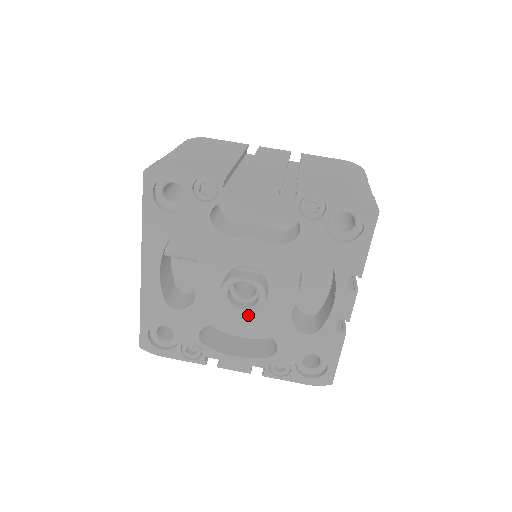
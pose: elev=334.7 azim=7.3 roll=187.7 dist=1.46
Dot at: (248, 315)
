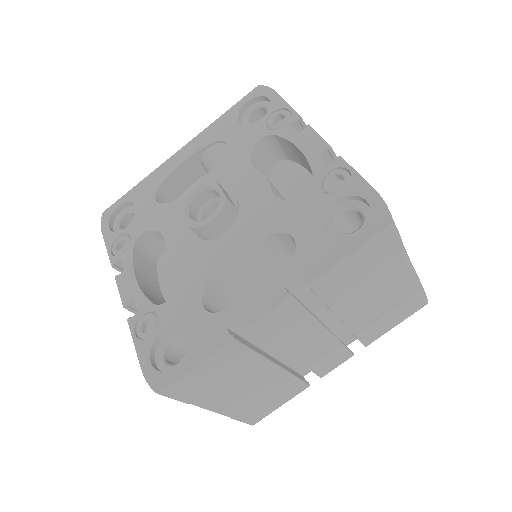
Dot at: (188, 245)
